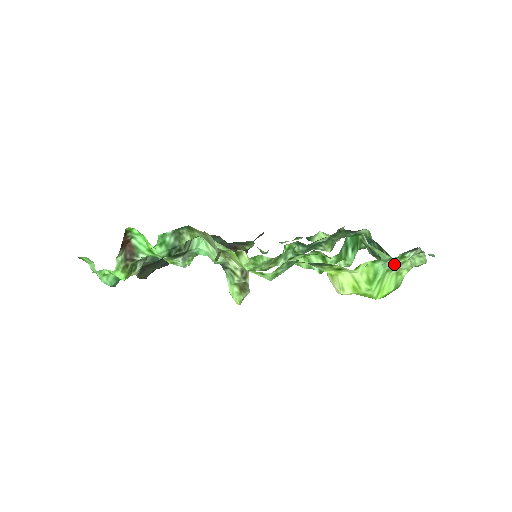
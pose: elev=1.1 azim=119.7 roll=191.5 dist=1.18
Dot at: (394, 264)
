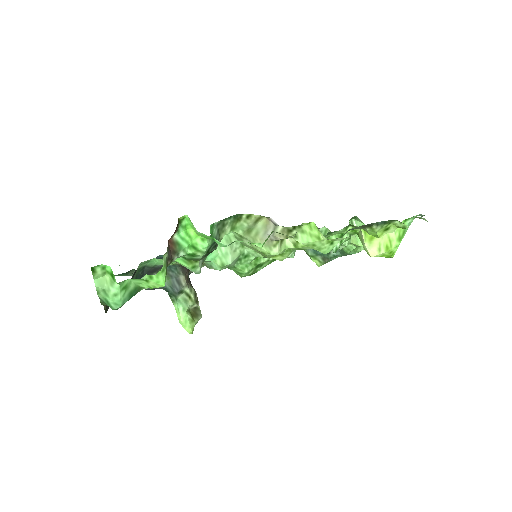
Dot at: occluded
